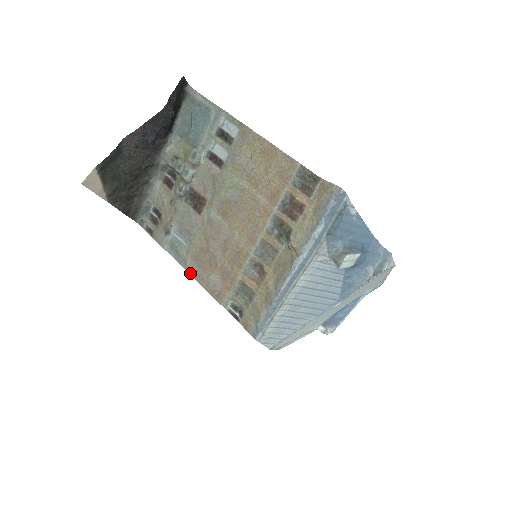
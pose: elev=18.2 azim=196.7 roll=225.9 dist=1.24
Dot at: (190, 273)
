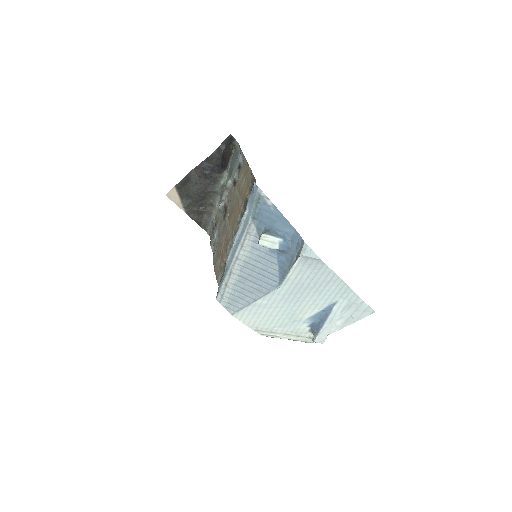
Dot at: (213, 262)
